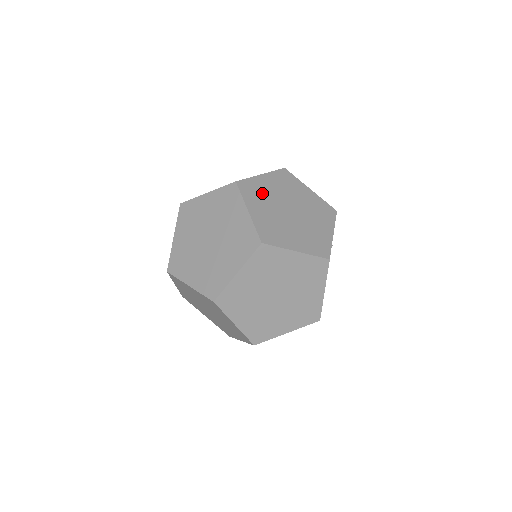
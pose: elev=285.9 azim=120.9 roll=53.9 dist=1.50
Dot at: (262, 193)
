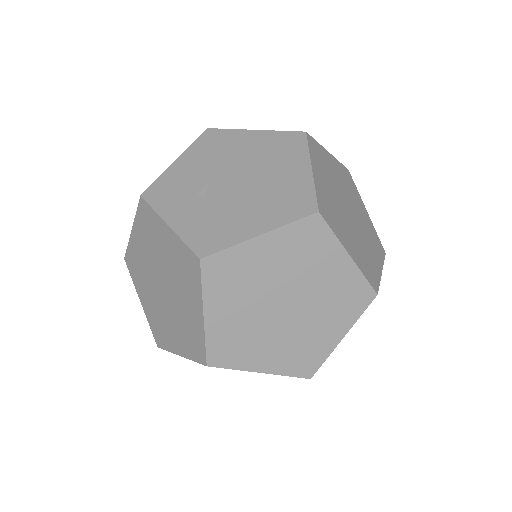
Dot at: (244, 277)
